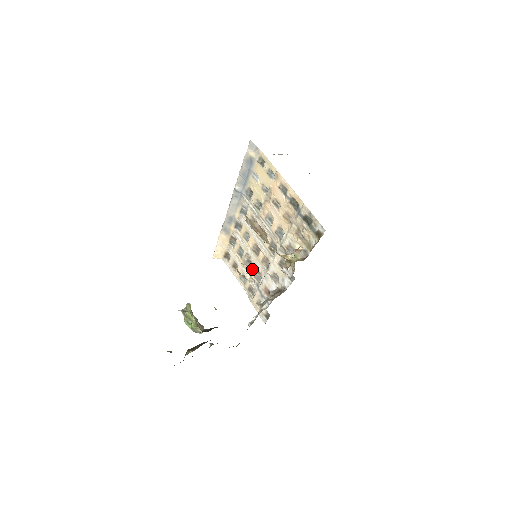
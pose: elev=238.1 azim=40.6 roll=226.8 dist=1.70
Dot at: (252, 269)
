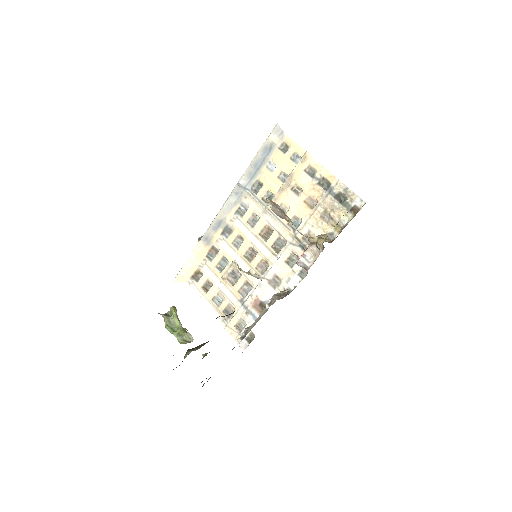
Dot at: (237, 281)
